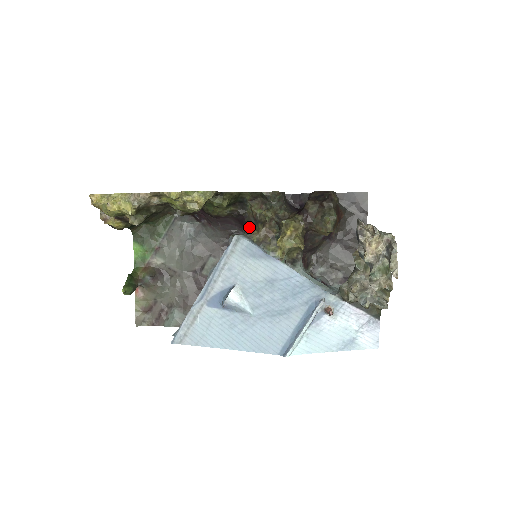
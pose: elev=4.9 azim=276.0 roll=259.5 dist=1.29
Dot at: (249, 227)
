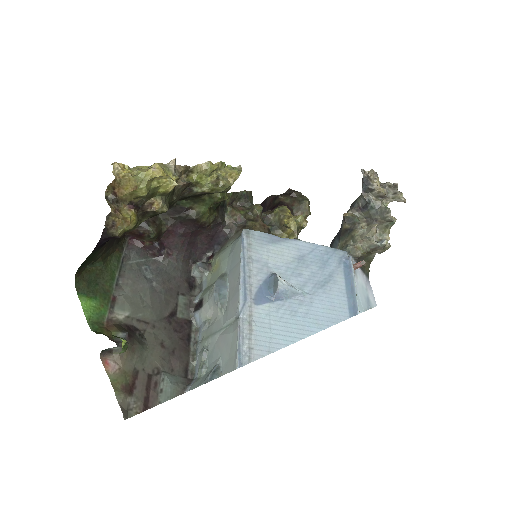
Dot at: (233, 233)
